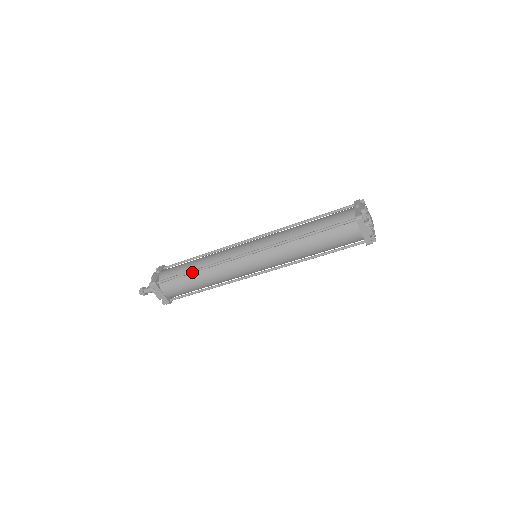
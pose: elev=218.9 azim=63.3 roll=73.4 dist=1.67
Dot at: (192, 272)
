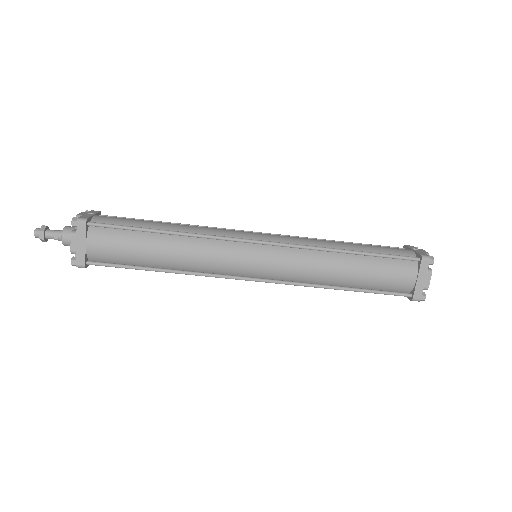
Dot at: (158, 231)
